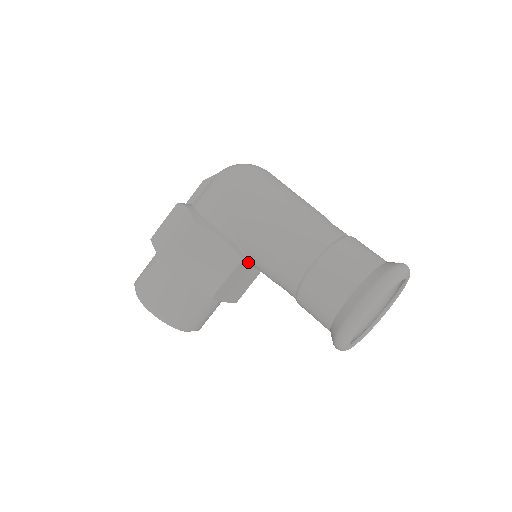
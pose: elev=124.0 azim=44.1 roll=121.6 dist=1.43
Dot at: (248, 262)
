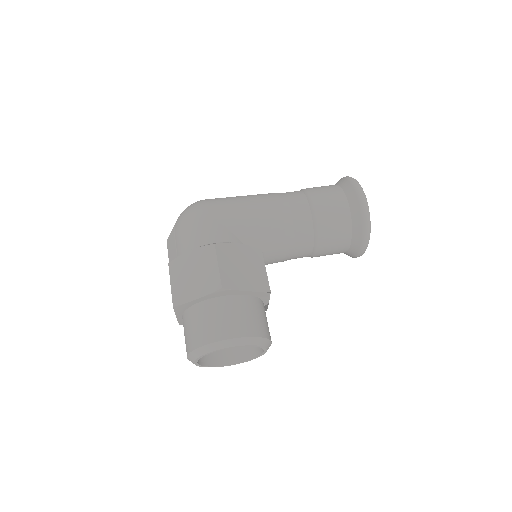
Dot at: occluded
